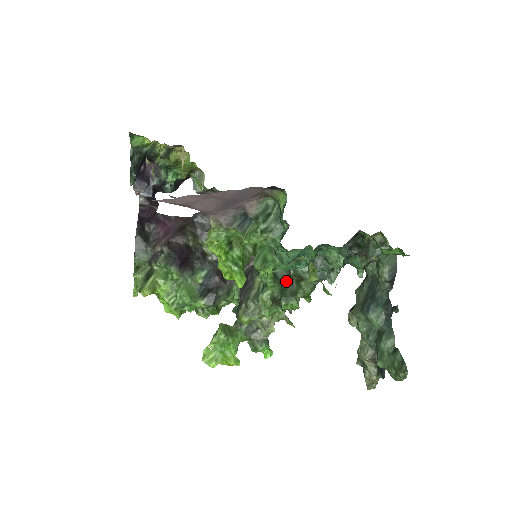
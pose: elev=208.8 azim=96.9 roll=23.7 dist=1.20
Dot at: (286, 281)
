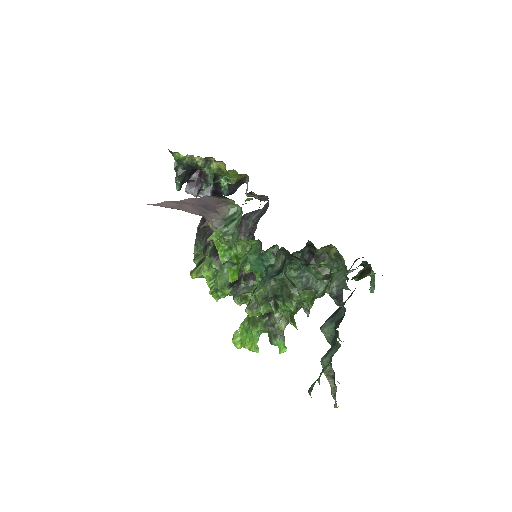
Dot at: (278, 283)
